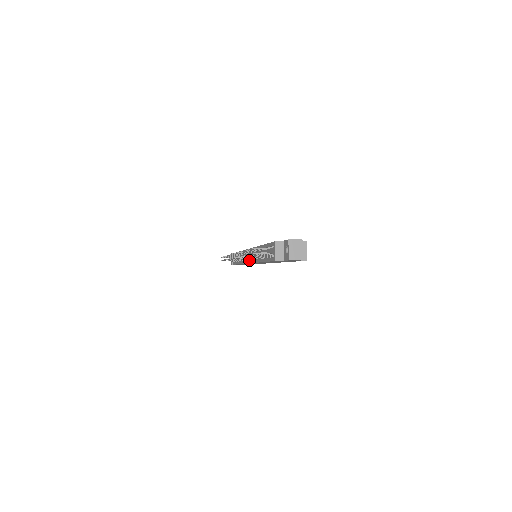
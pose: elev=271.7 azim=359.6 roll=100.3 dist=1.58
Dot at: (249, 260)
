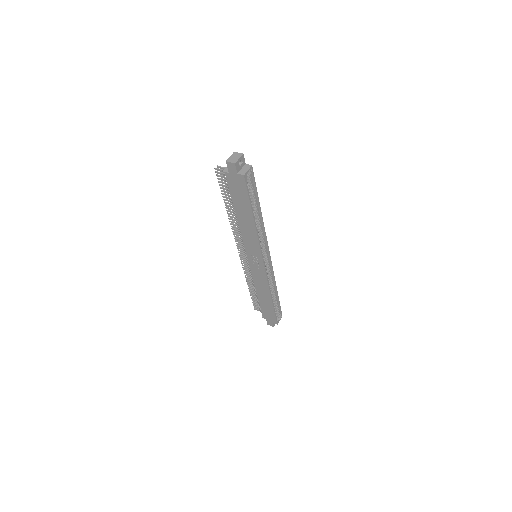
Dot at: occluded
